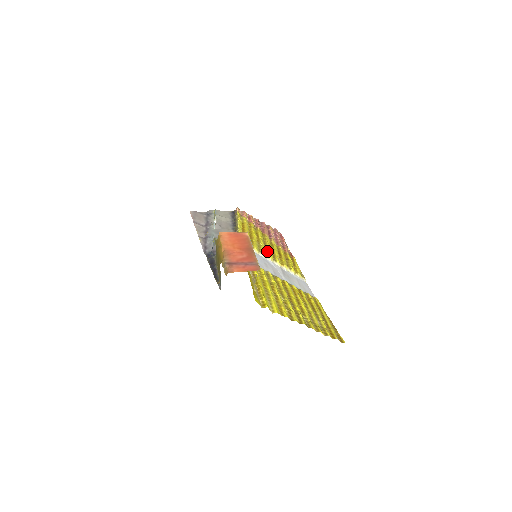
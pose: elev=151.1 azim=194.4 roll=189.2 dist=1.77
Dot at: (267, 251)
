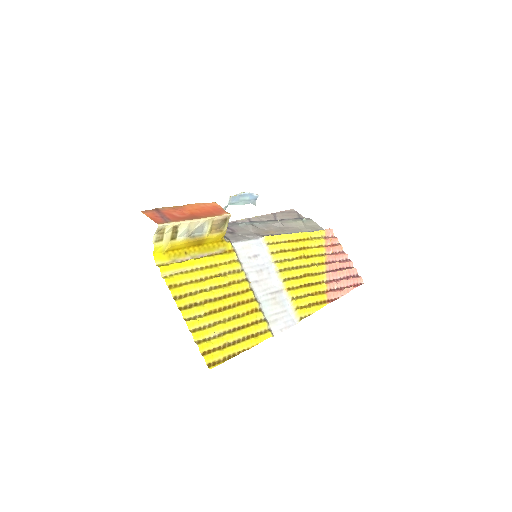
Dot at: (289, 269)
